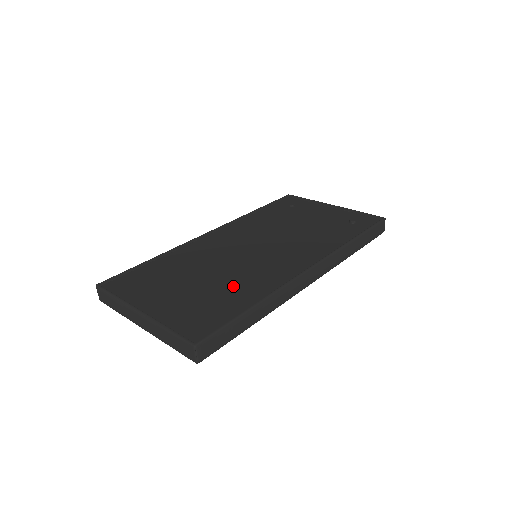
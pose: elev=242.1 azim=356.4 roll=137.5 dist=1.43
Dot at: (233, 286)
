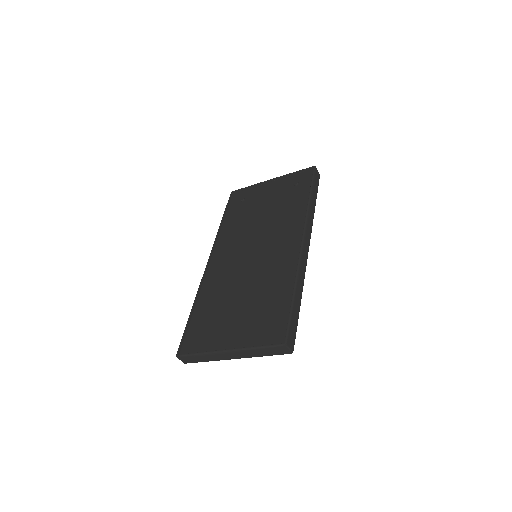
Dot at: (266, 289)
